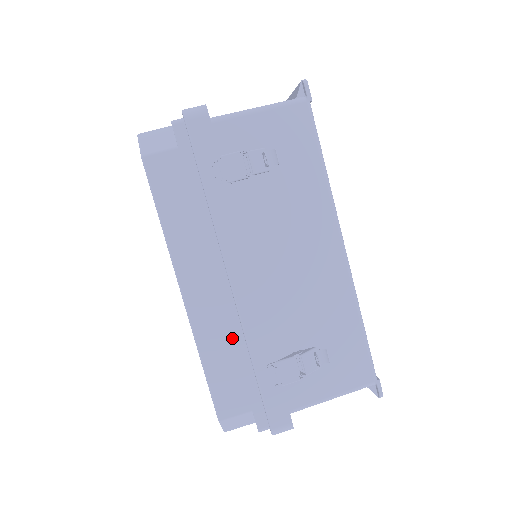
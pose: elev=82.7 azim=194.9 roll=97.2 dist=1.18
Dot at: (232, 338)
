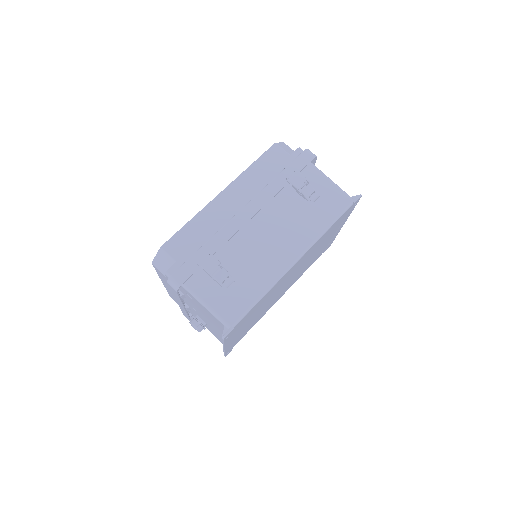
Dot at: (212, 228)
